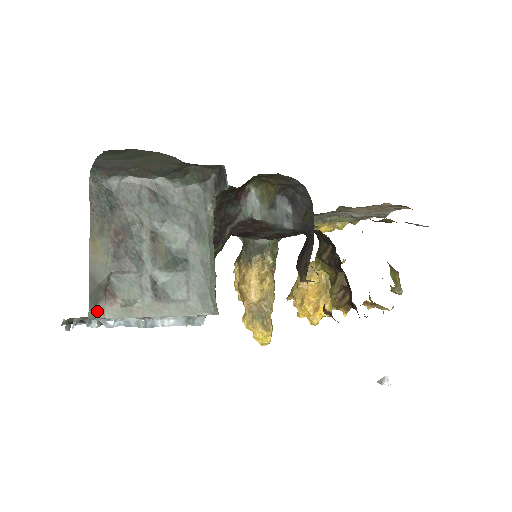
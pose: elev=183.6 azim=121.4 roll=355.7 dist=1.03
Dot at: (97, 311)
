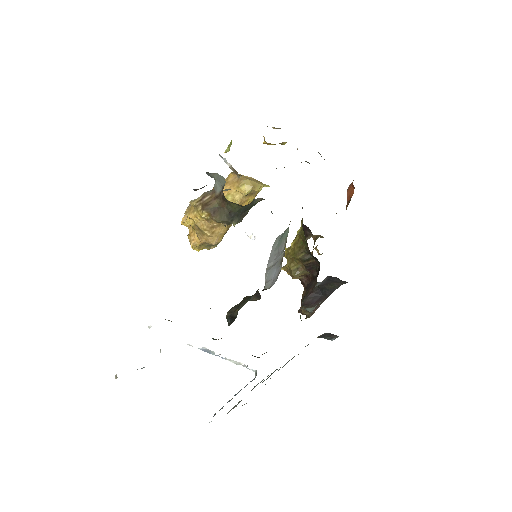
Dot at: occluded
